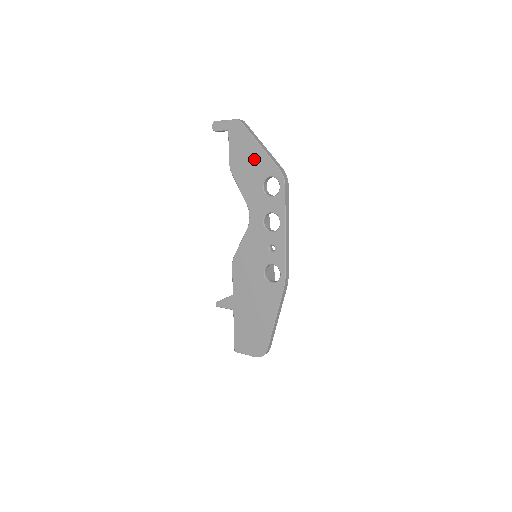
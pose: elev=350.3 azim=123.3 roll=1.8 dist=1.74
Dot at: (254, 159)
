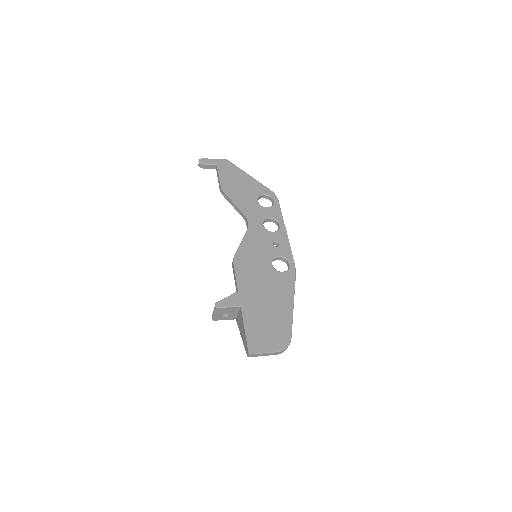
Dot at: (246, 183)
